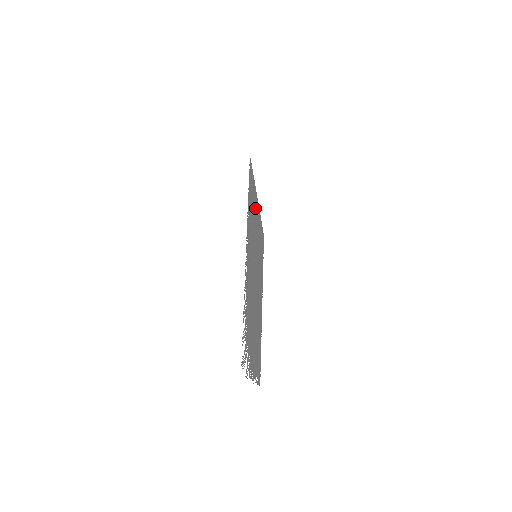
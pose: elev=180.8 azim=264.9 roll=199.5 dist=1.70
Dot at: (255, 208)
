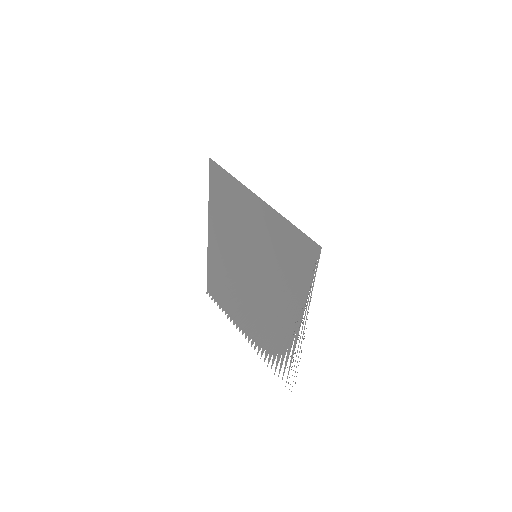
Dot at: (273, 230)
